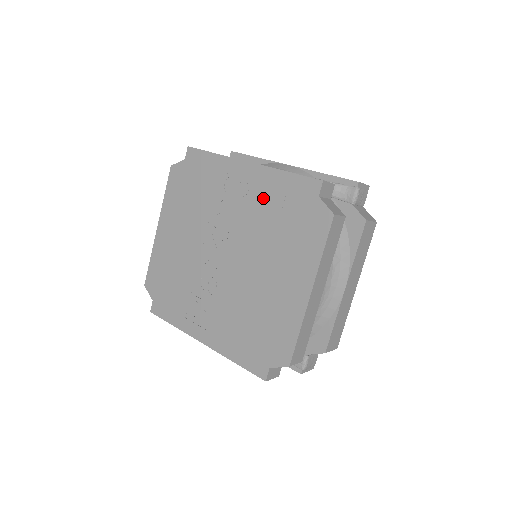
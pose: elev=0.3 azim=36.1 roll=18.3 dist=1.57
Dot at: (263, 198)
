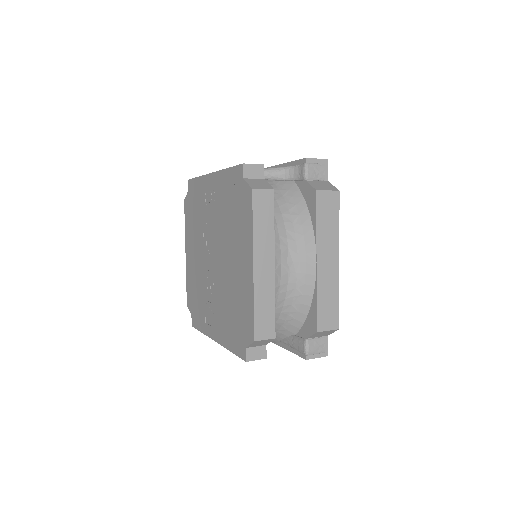
Dot at: (221, 198)
